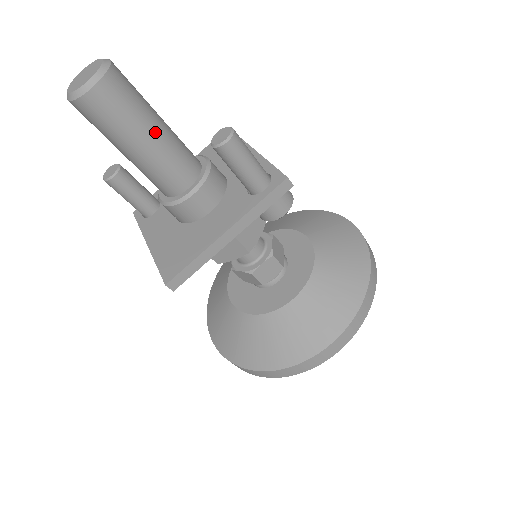
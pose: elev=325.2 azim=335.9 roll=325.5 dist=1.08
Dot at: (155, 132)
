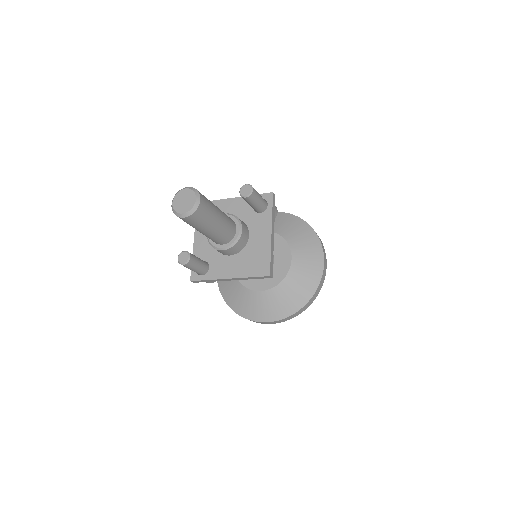
Dot at: (218, 209)
